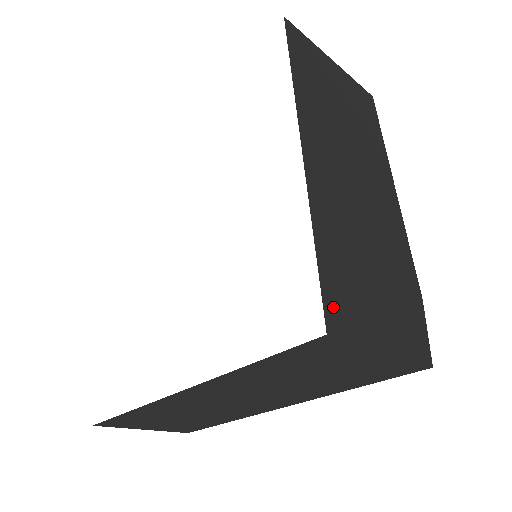
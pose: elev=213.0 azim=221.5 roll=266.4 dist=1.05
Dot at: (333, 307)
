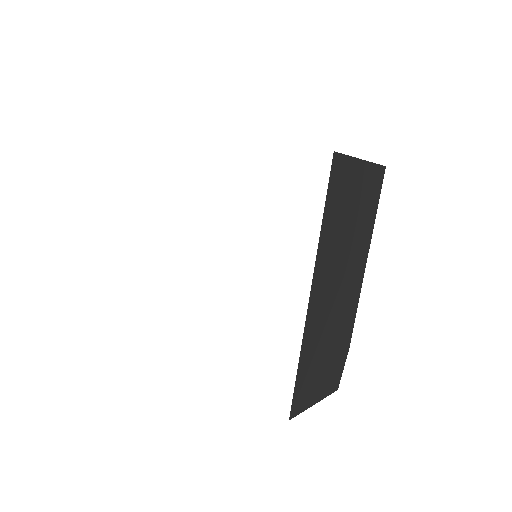
Dot at: (296, 403)
